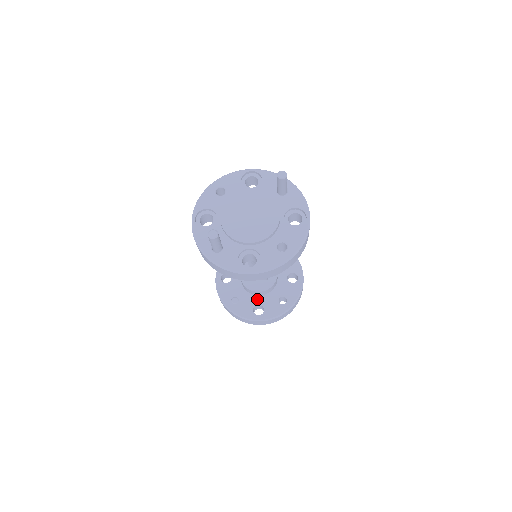
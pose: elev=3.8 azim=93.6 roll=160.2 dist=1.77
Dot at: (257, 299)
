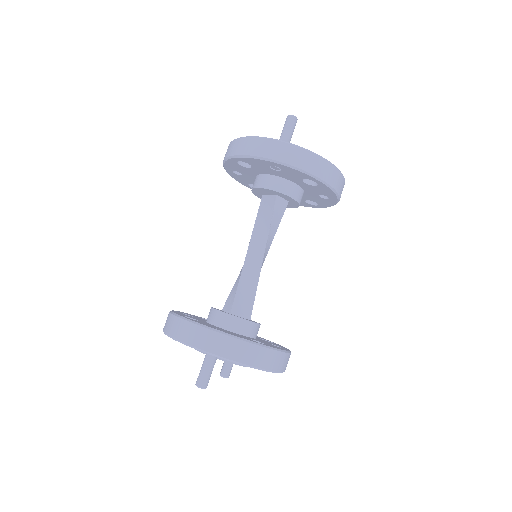
Dot at: (246, 337)
